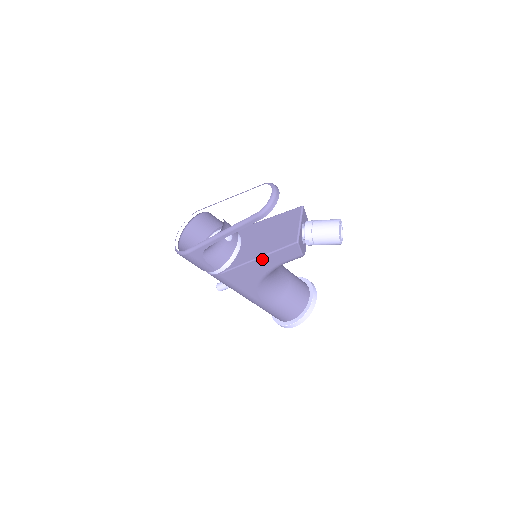
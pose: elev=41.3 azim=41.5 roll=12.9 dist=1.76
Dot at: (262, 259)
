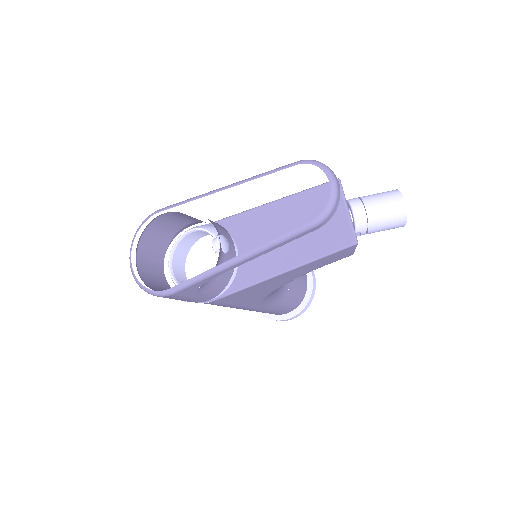
Dot at: (291, 271)
